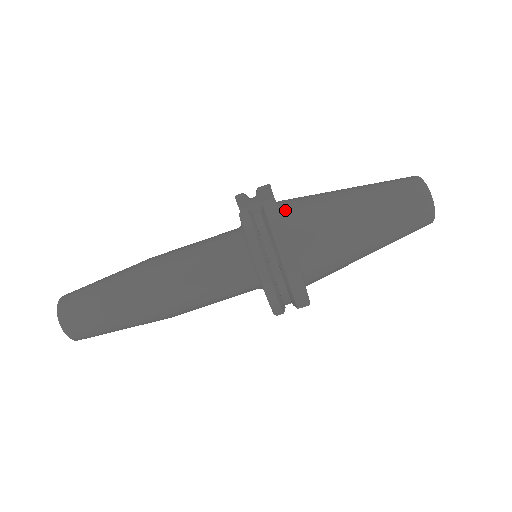
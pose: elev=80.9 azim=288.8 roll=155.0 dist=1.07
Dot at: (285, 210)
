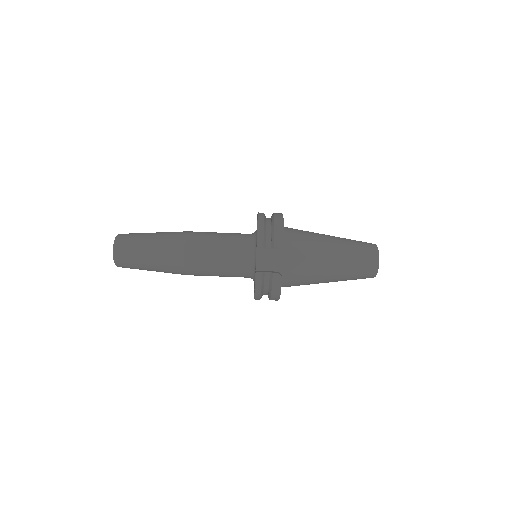
Dot at: (286, 266)
